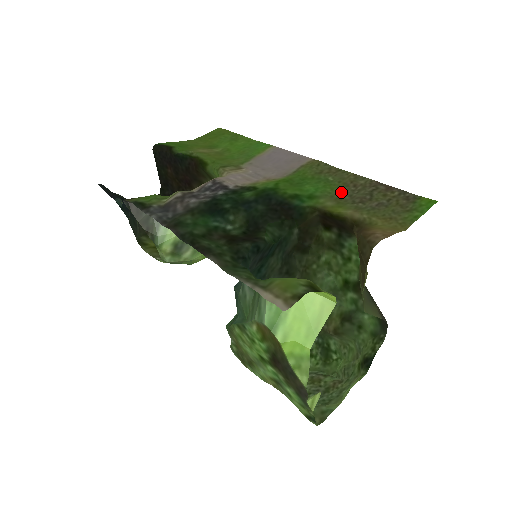
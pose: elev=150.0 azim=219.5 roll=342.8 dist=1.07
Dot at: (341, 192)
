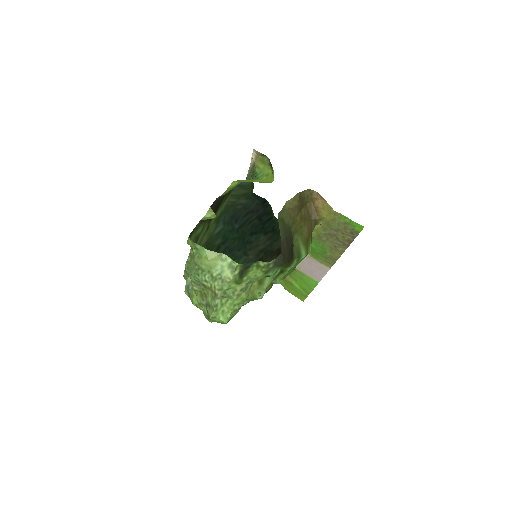
Dot at: (325, 243)
